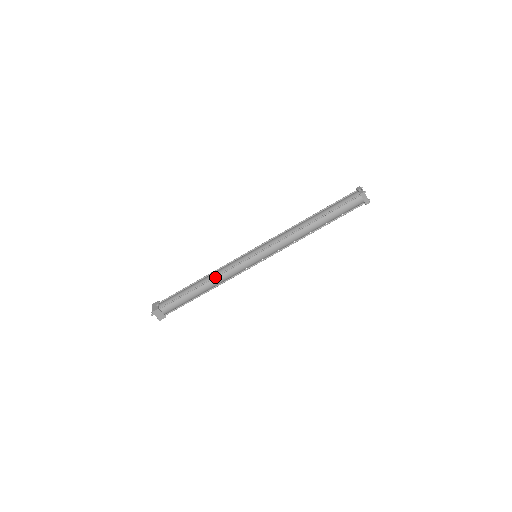
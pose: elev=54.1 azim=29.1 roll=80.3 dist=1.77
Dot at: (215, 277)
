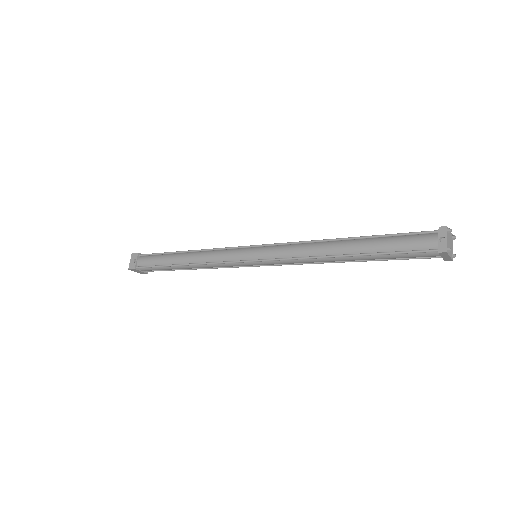
Dot at: (199, 264)
